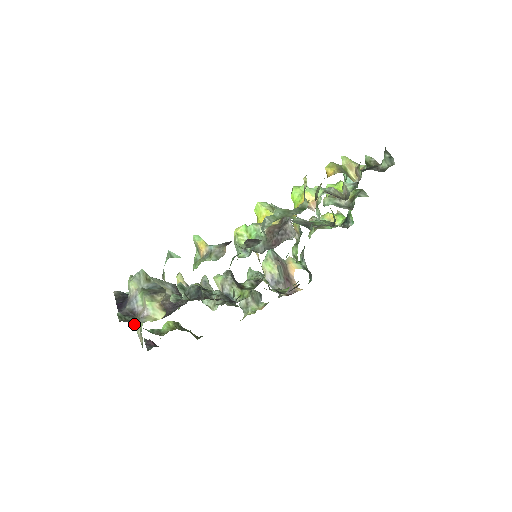
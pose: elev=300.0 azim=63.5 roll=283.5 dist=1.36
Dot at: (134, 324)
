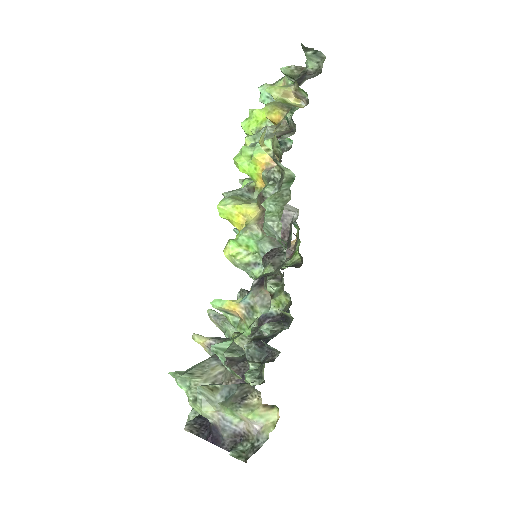
Dot at: occluded
